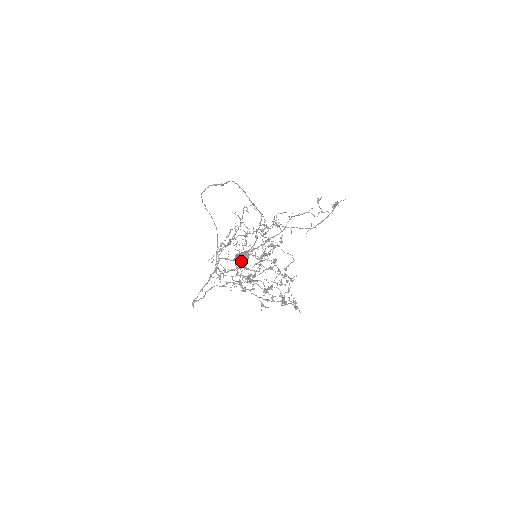
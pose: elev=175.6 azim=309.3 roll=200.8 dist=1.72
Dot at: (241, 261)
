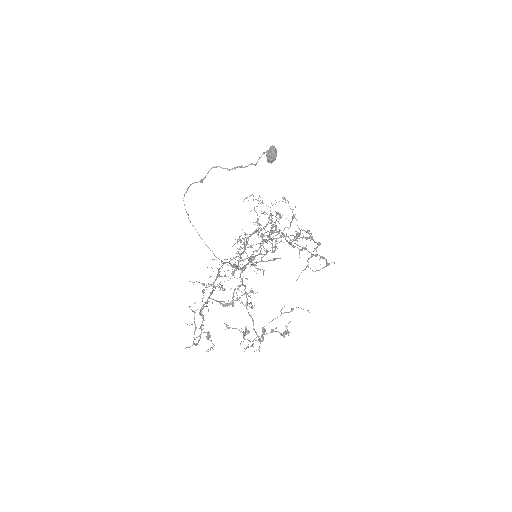
Dot at: (275, 150)
